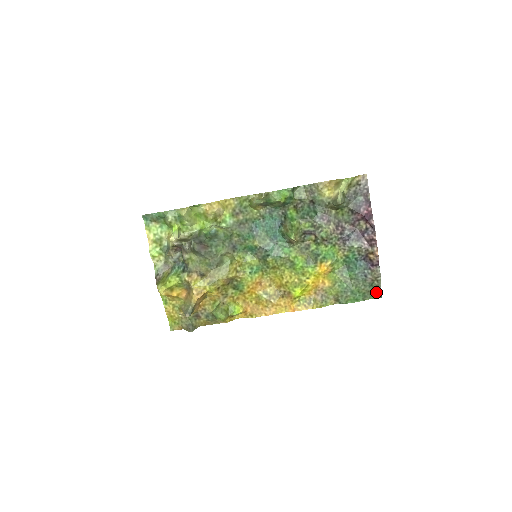
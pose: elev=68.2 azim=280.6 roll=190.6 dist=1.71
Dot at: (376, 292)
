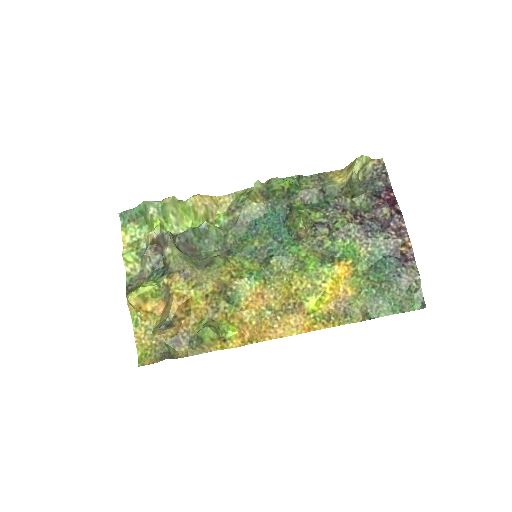
Dot at: (416, 300)
